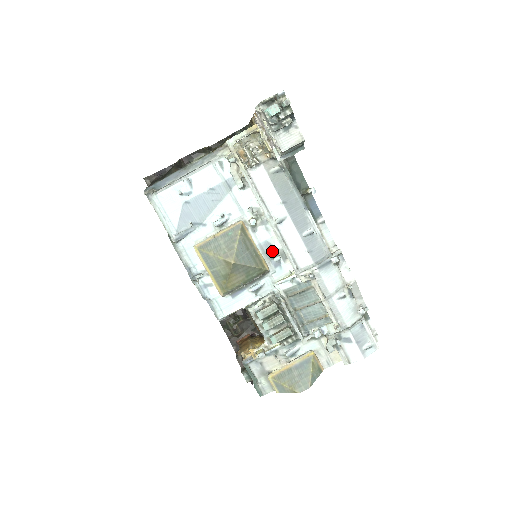
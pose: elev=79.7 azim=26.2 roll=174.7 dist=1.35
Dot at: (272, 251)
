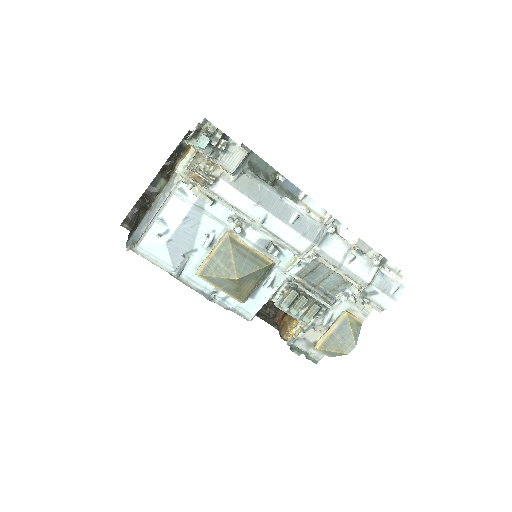
Dot at: (268, 247)
